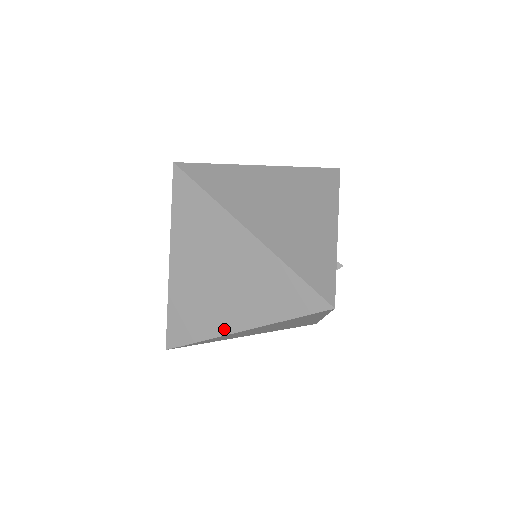
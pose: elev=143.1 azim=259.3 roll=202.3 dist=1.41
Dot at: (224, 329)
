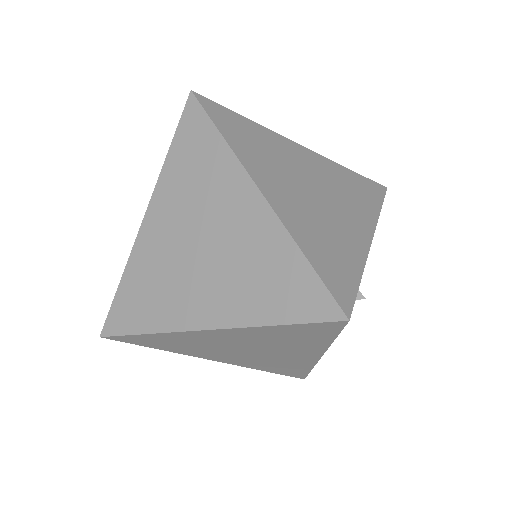
Dot at: (184, 322)
